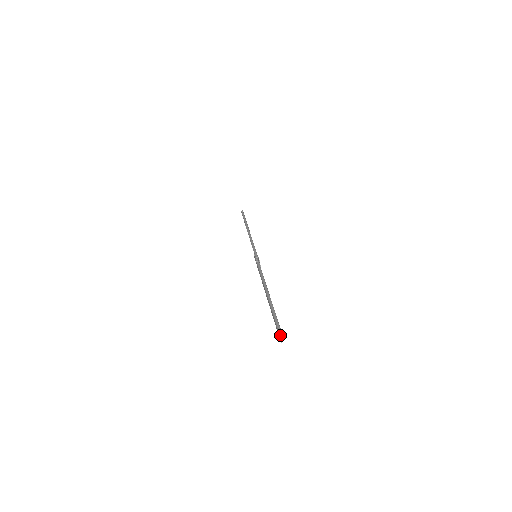
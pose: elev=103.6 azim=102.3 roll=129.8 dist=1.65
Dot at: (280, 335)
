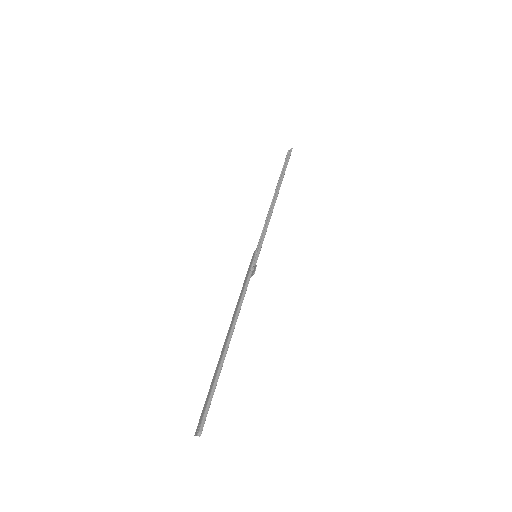
Dot at: (200, 432)
